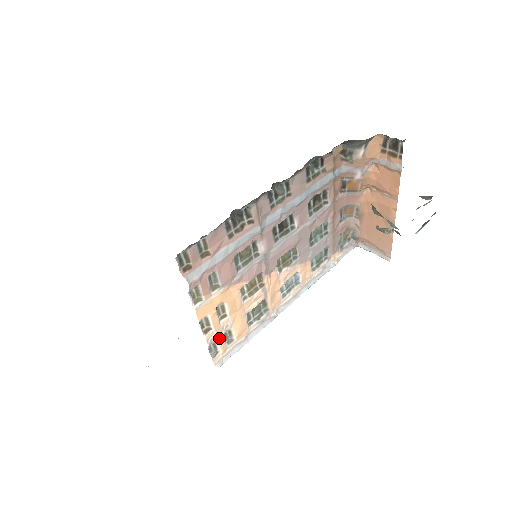
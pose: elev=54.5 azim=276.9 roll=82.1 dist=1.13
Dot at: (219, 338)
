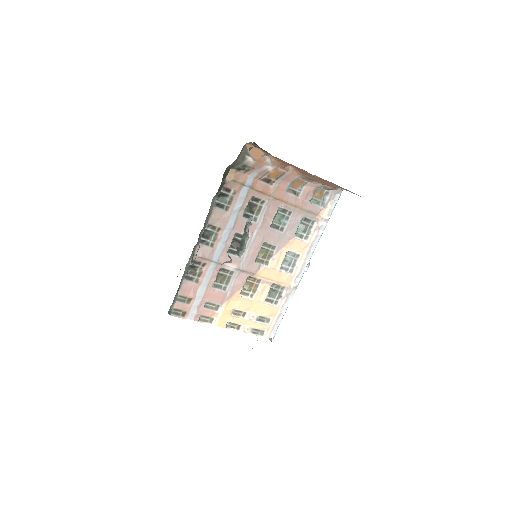
Dot at: (254, 325)
